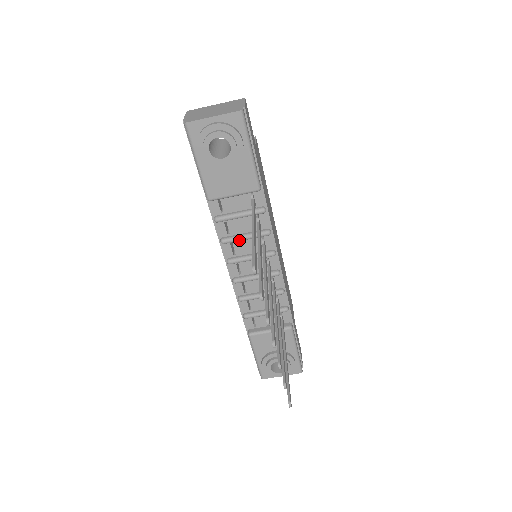
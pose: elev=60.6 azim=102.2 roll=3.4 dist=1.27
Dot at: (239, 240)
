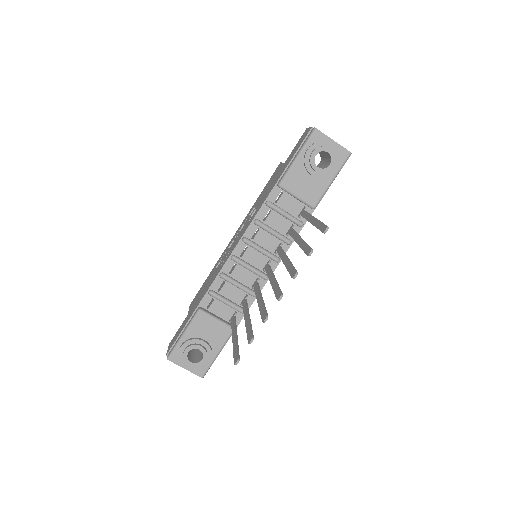
Dot at: (268, 230)
